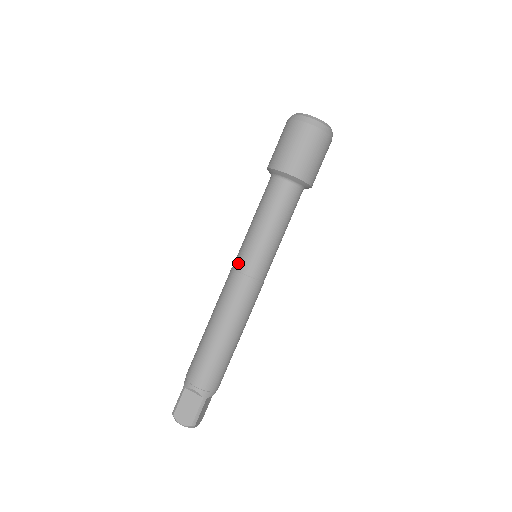
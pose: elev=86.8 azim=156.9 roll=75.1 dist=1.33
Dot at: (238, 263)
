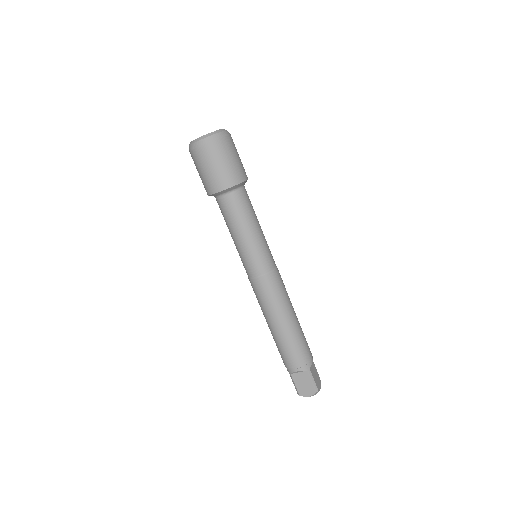
Dot at: (248, 273)
